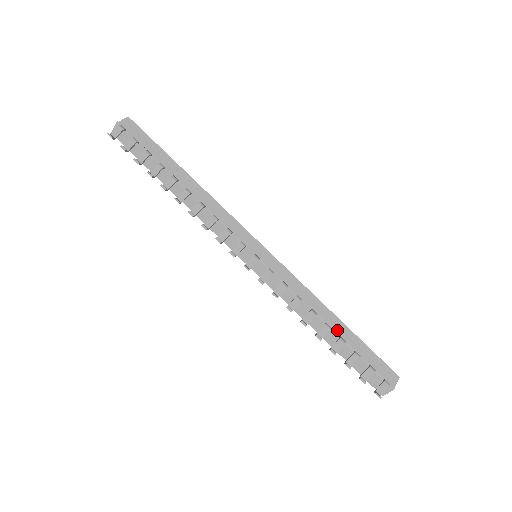
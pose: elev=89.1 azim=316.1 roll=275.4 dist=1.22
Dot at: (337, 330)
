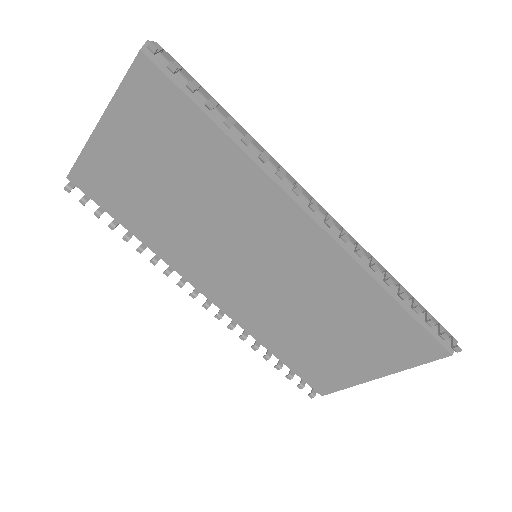
Dot at: occluded
